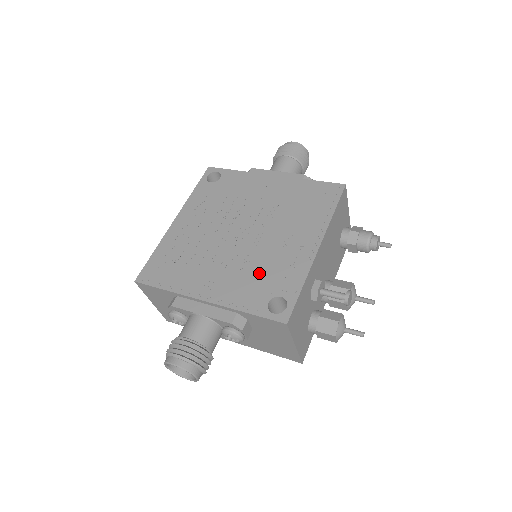
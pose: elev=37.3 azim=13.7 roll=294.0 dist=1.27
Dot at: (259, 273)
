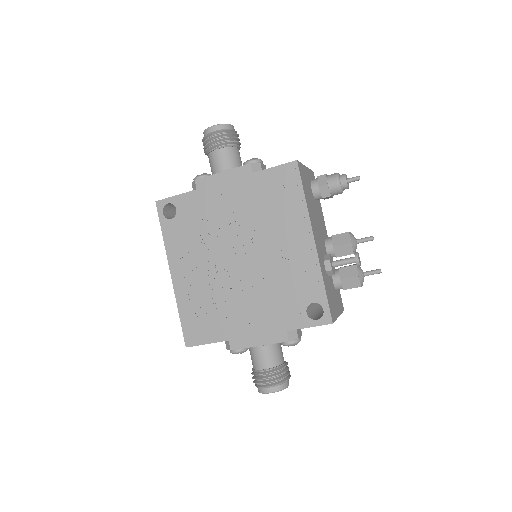
Dot at: (281, 291)
